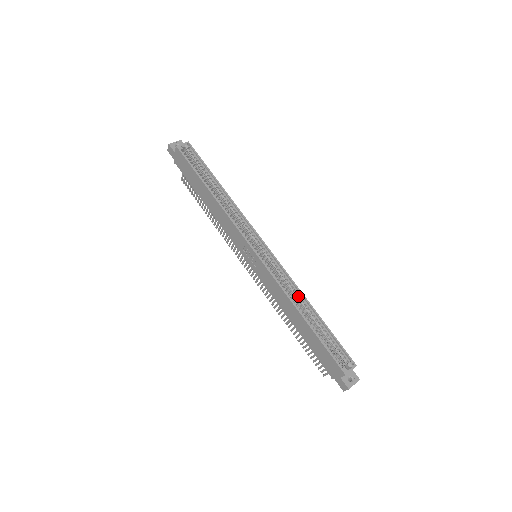
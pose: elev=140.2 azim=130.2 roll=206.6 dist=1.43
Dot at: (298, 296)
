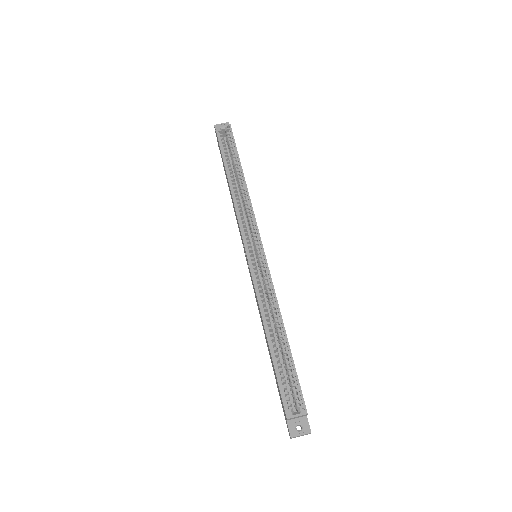
Dot at: (274, 311)
